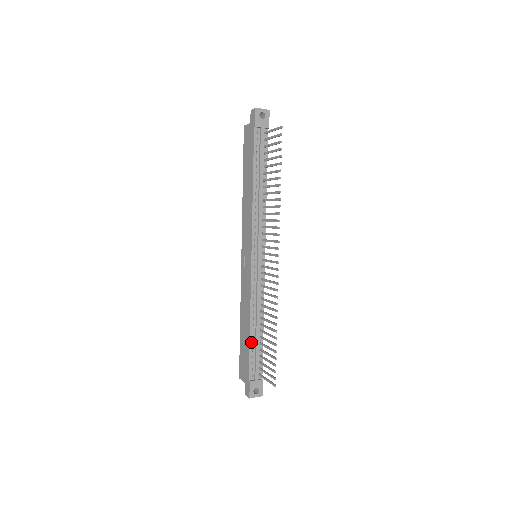
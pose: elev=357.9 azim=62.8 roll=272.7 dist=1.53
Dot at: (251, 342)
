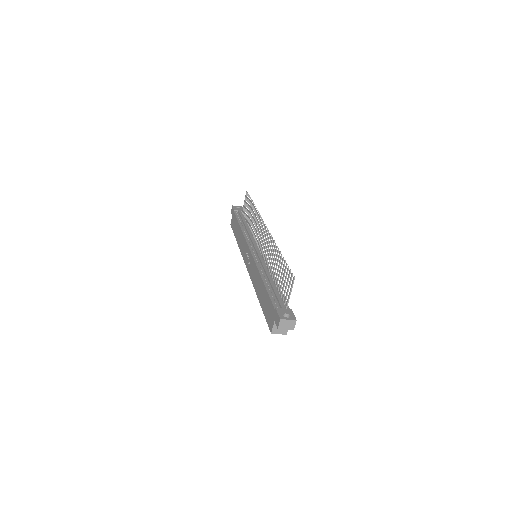
Dot at: (267, 288)
